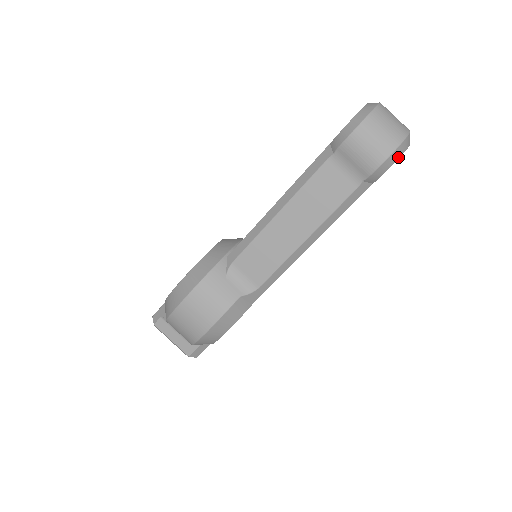
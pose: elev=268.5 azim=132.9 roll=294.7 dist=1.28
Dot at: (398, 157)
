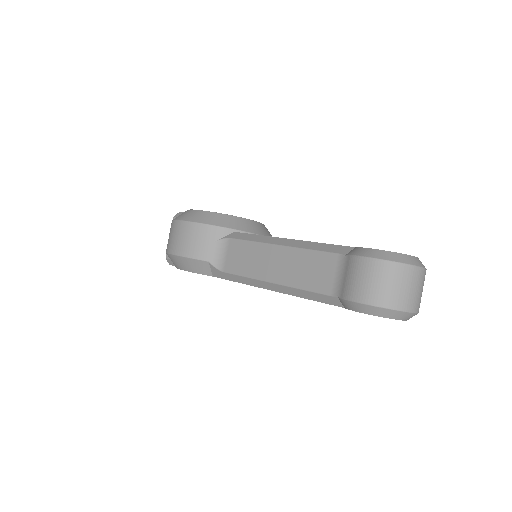
Dot at: (374, 314)
